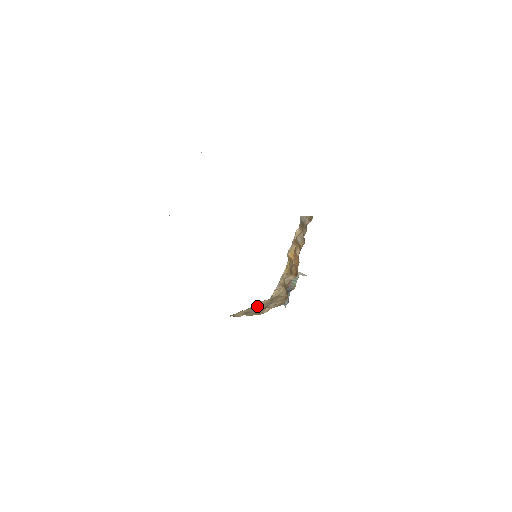
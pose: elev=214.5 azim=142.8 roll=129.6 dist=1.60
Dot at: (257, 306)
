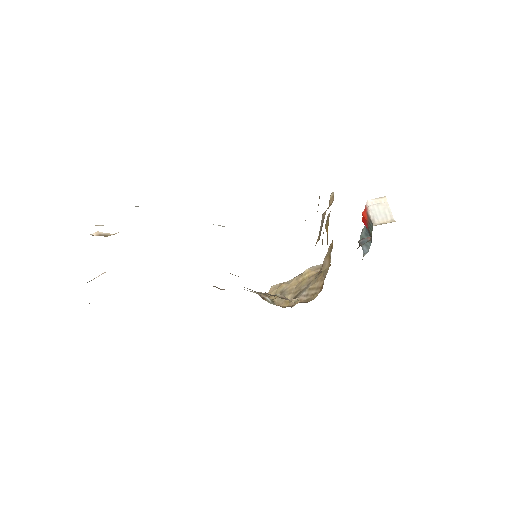
Dot at: (300, 280)
